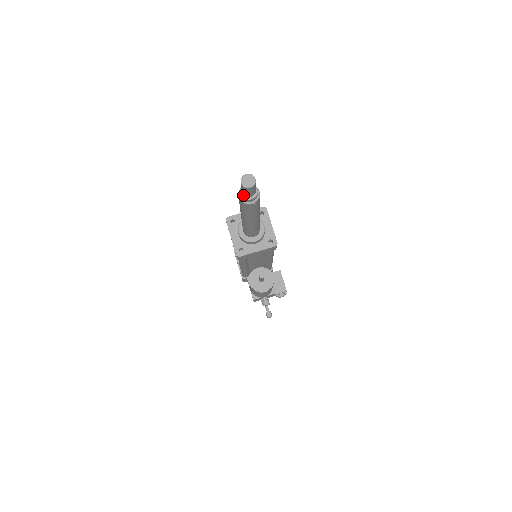
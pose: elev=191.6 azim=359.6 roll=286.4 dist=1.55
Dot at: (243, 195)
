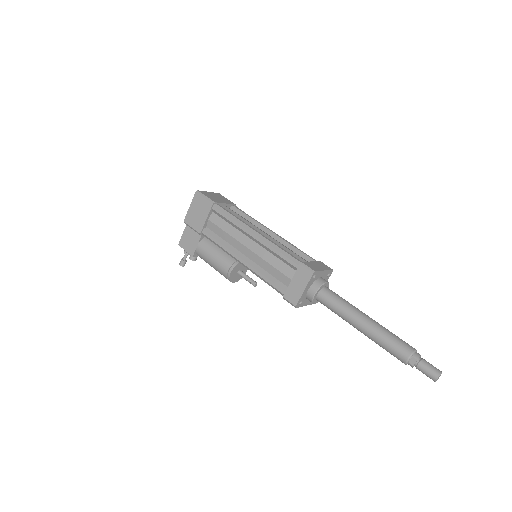
Dot at: (415, 364)
